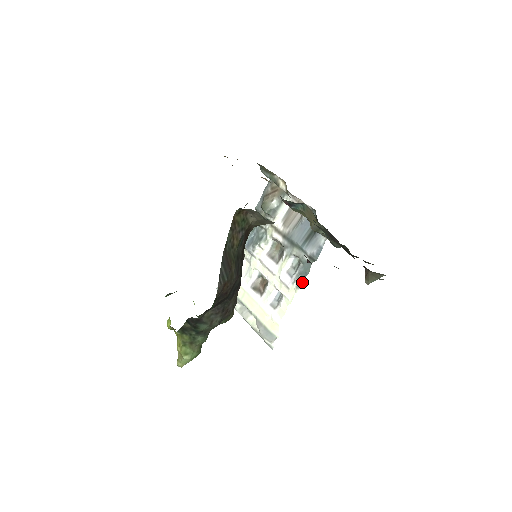
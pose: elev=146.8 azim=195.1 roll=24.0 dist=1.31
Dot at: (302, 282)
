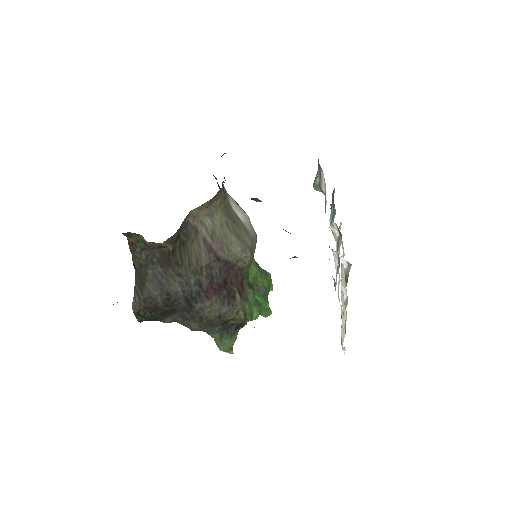
Dot at: occluded
